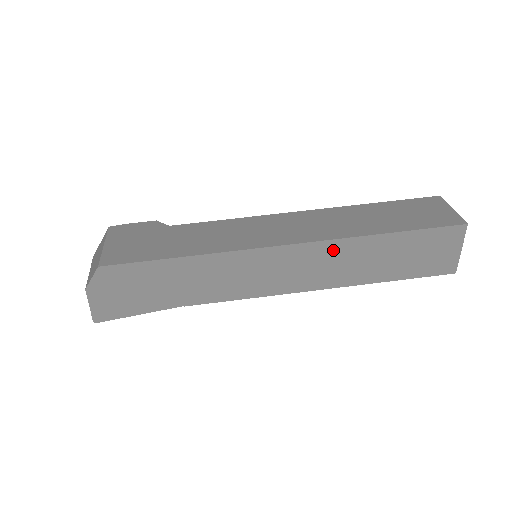
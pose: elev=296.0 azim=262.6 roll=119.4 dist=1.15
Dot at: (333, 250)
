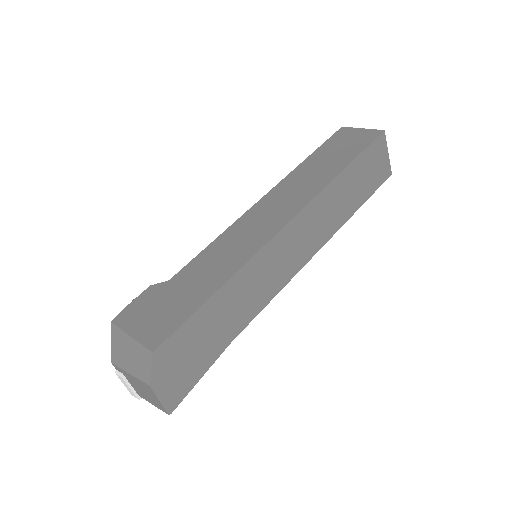
Dot at: (318, 206)
